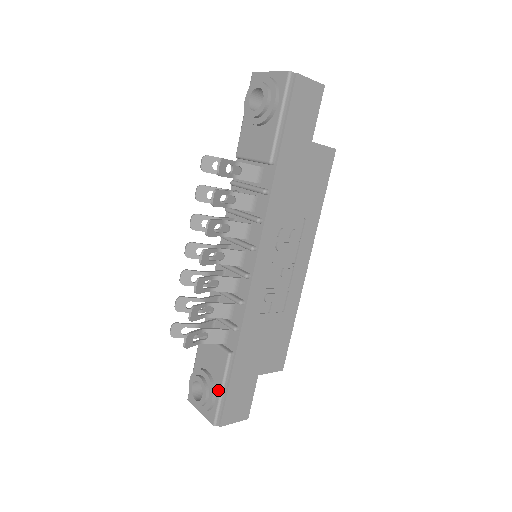
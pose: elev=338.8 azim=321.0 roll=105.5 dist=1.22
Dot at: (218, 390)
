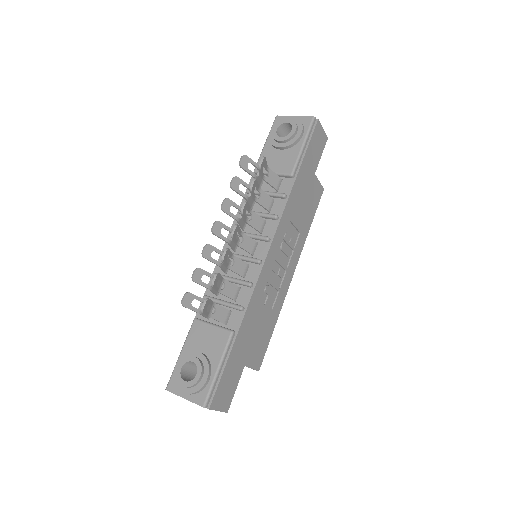
Dot at: (214, 369)
